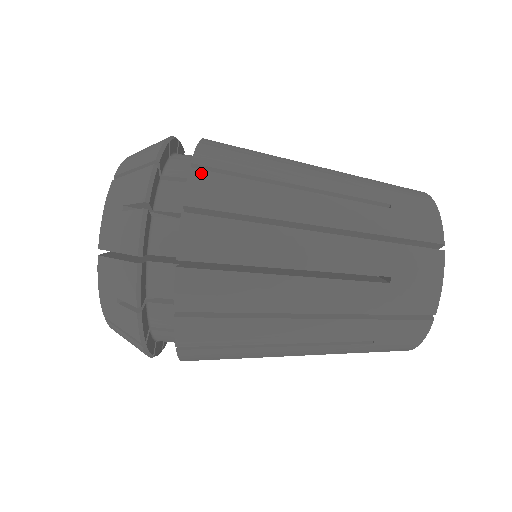
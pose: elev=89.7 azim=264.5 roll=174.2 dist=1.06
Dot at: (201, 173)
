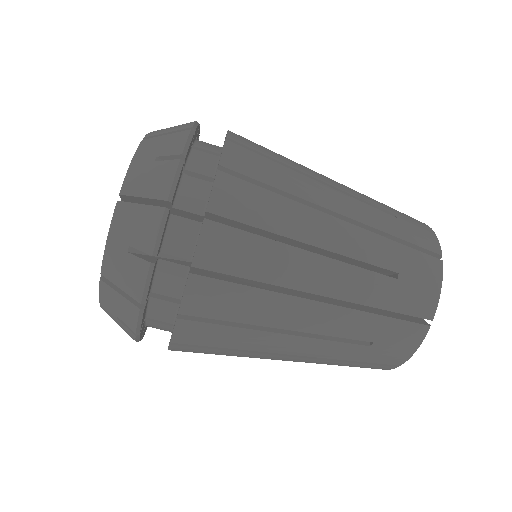
Dot at: (236, 146)
